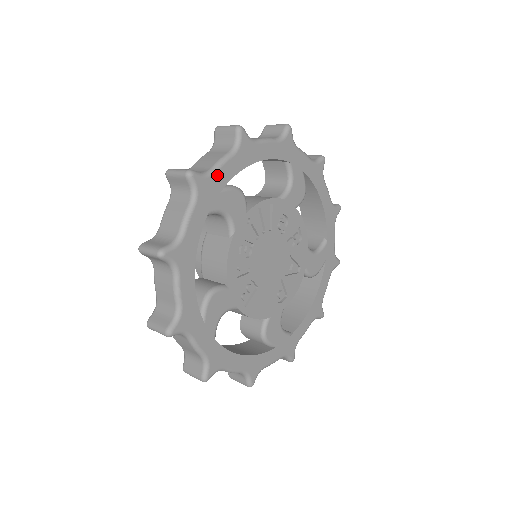
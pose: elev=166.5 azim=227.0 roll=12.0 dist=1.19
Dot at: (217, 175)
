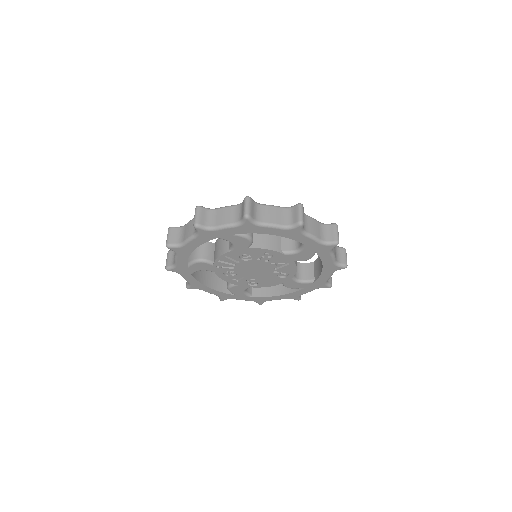
Dot at: (179, 265)
